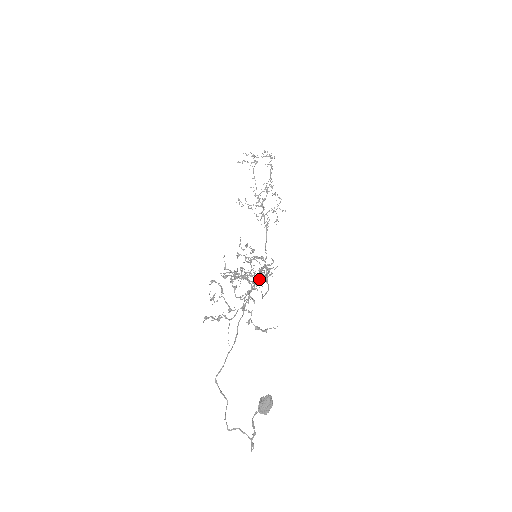
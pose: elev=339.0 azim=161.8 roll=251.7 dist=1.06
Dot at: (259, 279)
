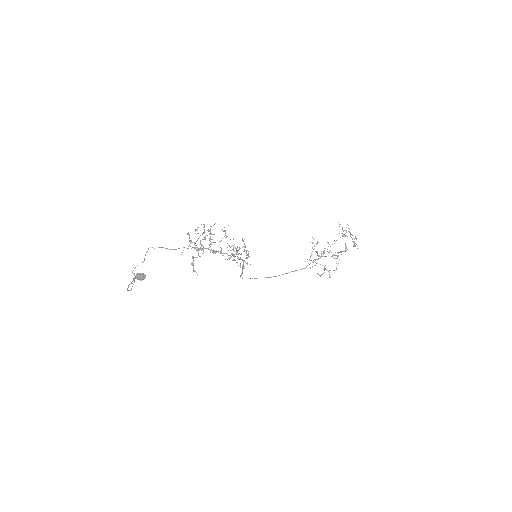
Dot at: (221, 253)
